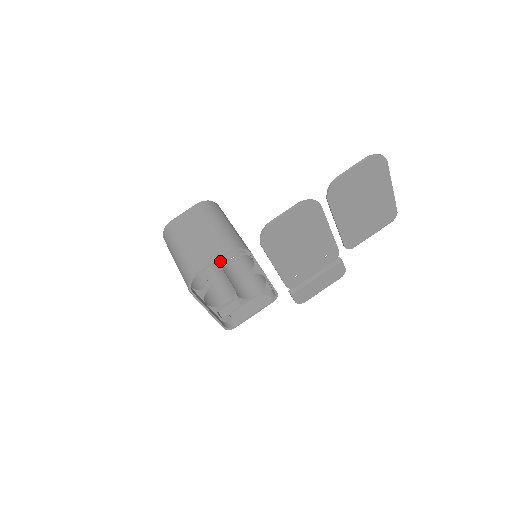
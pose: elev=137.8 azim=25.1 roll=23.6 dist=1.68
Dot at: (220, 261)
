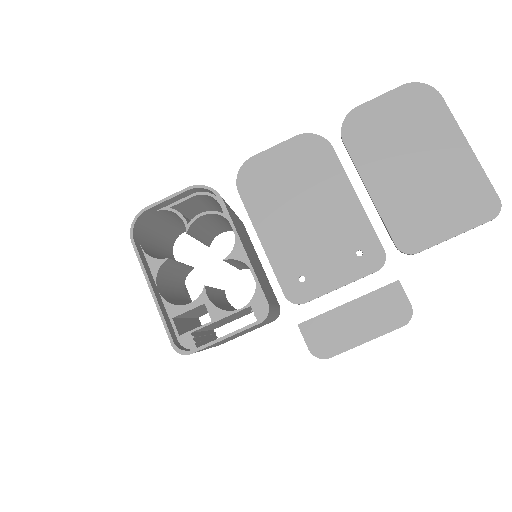
Dot at: occluded
